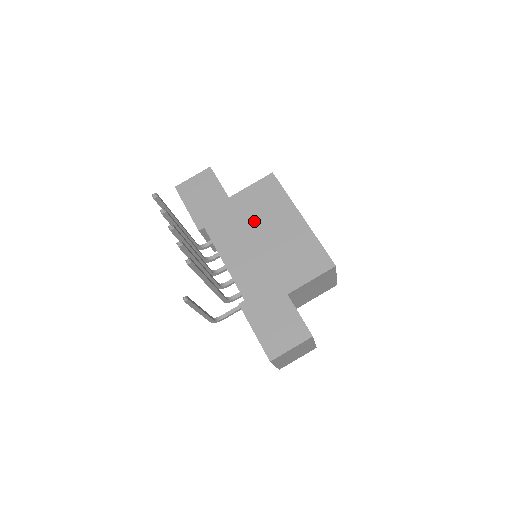
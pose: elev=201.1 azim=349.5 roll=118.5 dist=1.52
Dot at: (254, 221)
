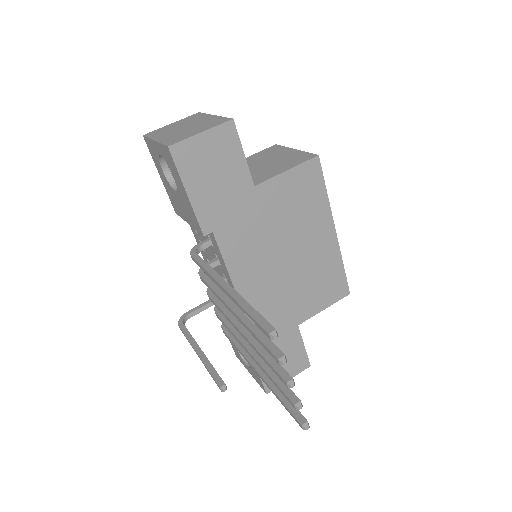
Dot at: (281, 230)
